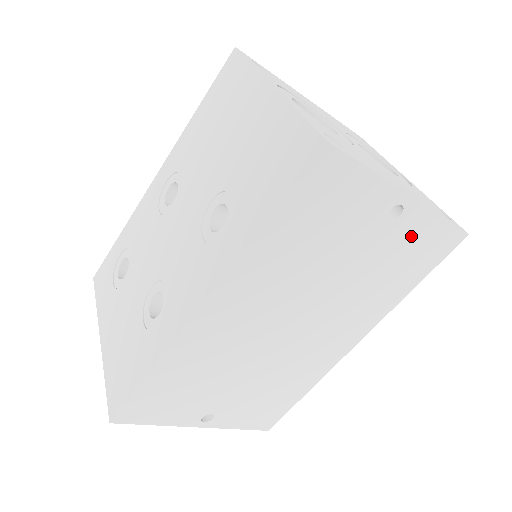
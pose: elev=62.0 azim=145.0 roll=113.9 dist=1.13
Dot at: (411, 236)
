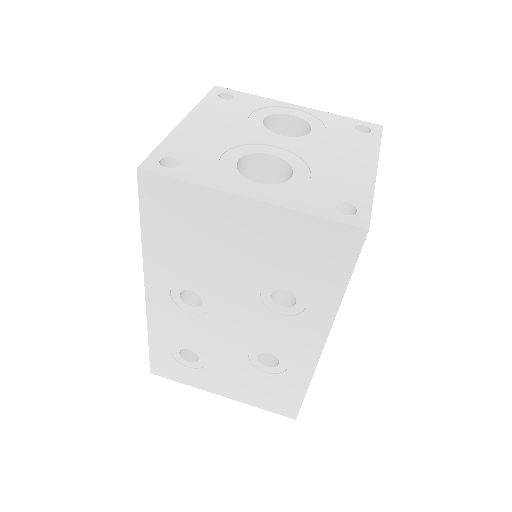
Dot at: occluded
